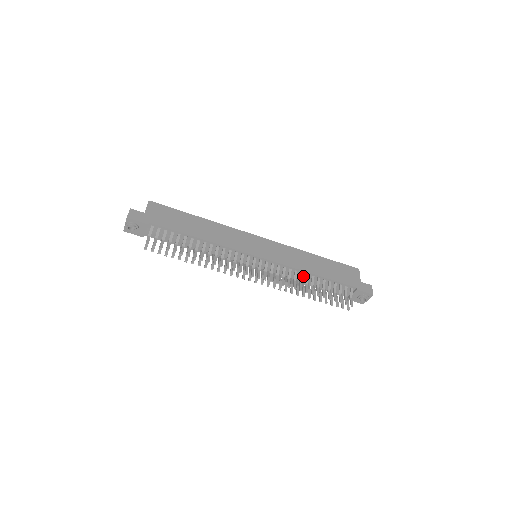
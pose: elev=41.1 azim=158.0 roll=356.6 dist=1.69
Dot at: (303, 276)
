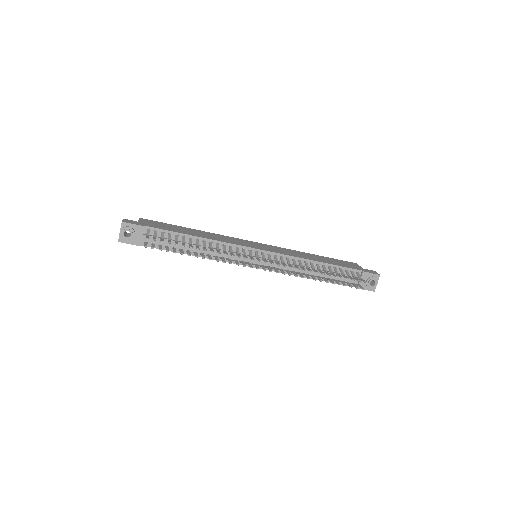
Dot at: occluded
